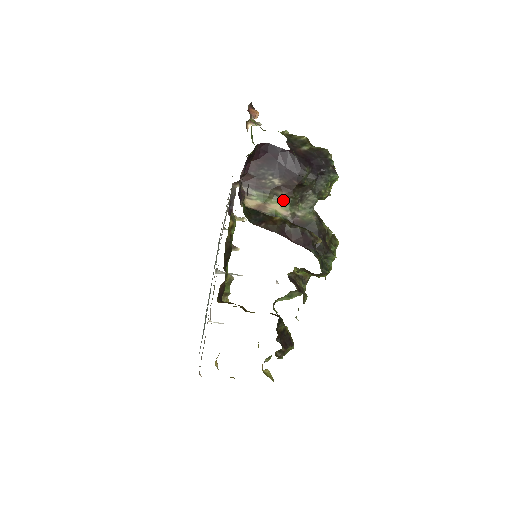
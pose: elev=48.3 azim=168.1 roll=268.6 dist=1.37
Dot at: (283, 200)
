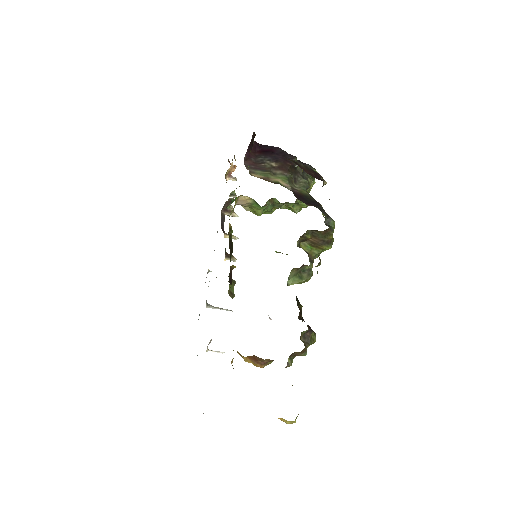
Dot at: (282, 177)
